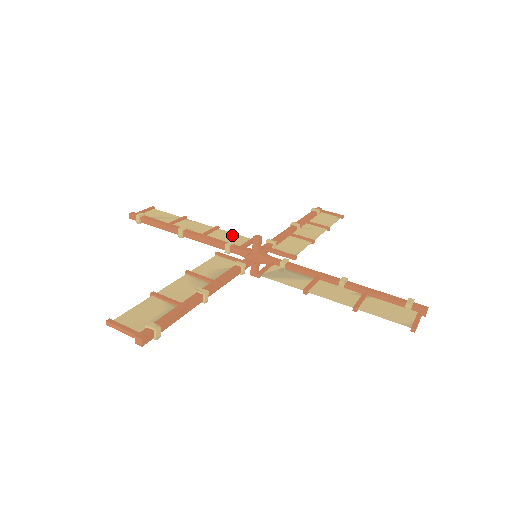
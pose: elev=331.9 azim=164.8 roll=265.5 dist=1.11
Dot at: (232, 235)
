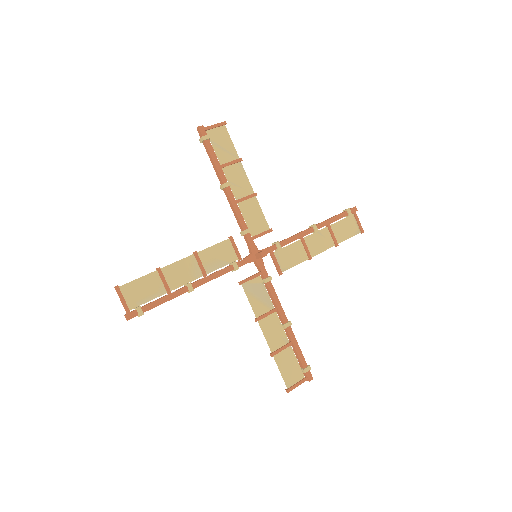
Dot at: (259, 214)
